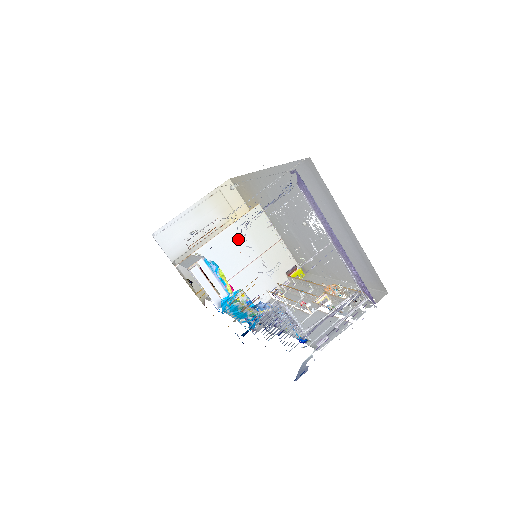
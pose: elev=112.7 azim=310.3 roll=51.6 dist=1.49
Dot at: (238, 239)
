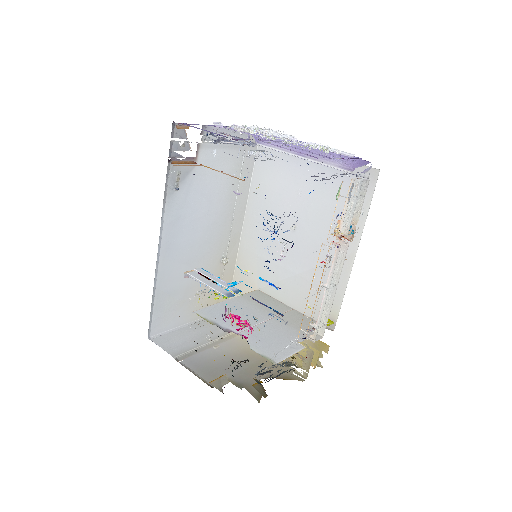
Dot at: (243, 306)
